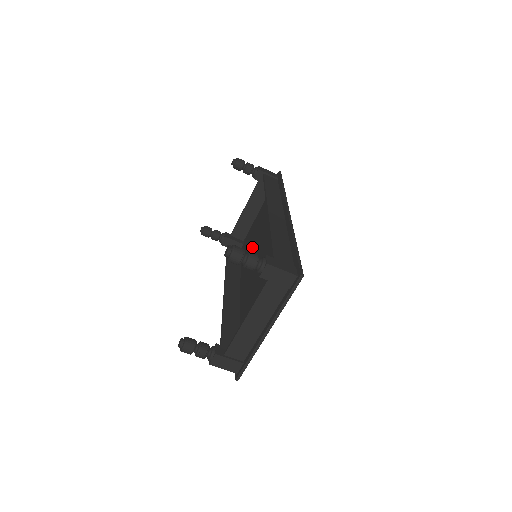
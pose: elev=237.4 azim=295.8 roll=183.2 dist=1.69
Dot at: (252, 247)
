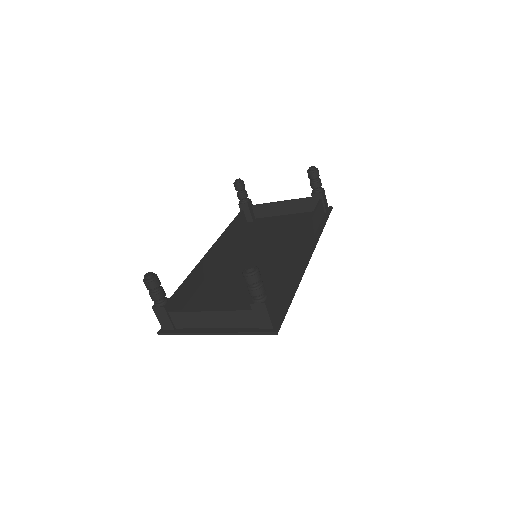
Dot at: (258, 238)
